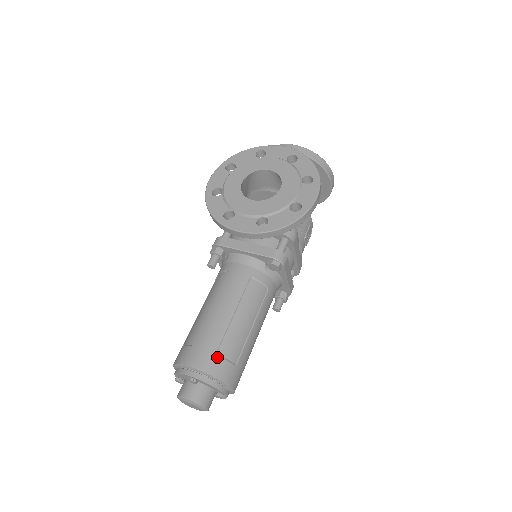
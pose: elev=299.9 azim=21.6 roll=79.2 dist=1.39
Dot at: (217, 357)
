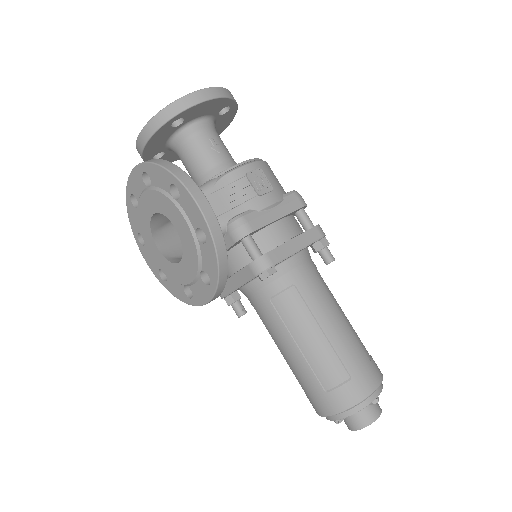
Dot at: (329, 394)
